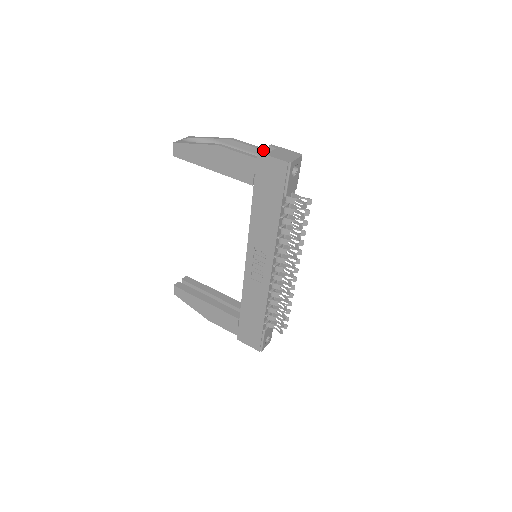
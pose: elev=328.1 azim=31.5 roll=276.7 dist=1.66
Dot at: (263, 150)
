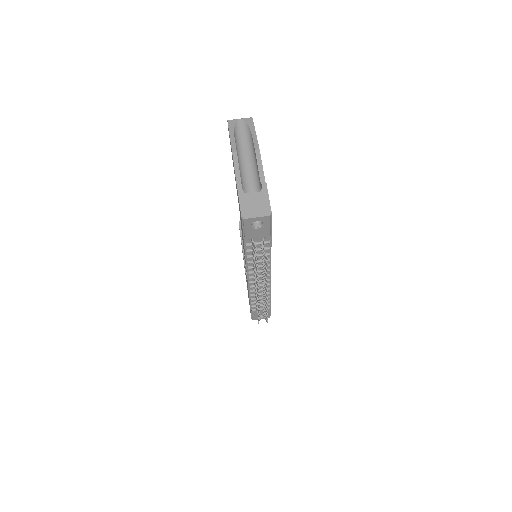
Dot at: (261, 182)
